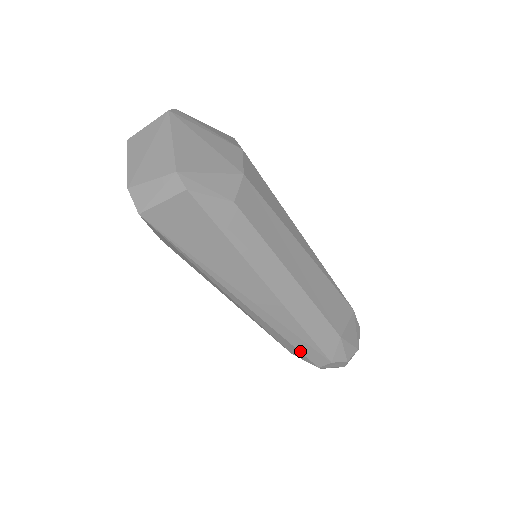
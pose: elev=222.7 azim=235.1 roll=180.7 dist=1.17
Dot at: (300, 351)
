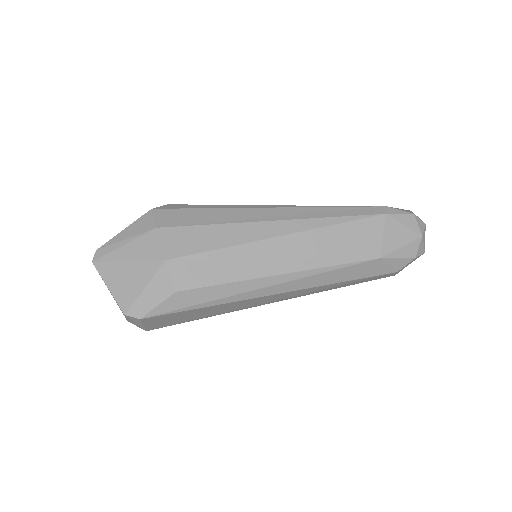
Dot at: occluded
